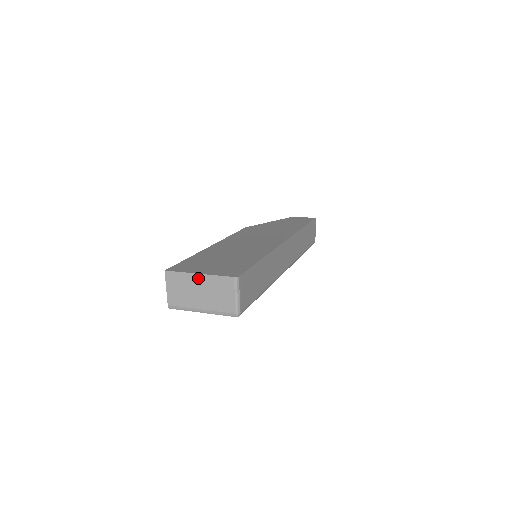
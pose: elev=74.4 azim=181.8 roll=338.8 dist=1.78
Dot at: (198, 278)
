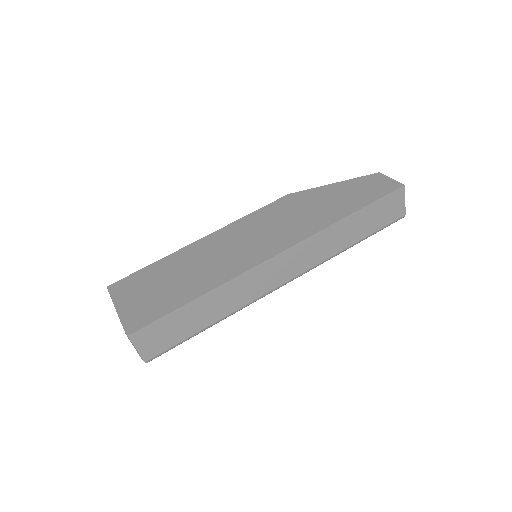
Dot at: occluded
